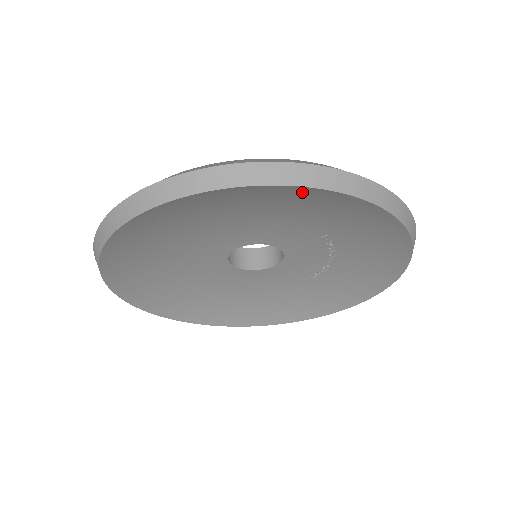
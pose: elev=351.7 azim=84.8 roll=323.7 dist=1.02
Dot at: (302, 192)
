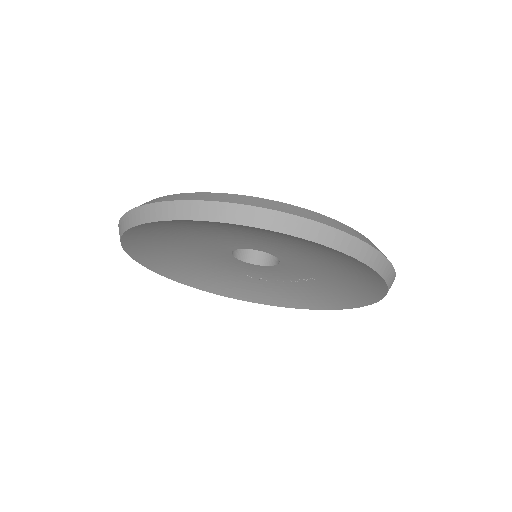
Dot at: (376, 282)
